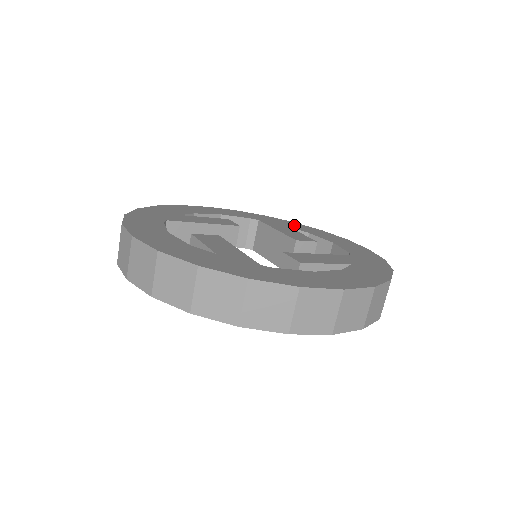
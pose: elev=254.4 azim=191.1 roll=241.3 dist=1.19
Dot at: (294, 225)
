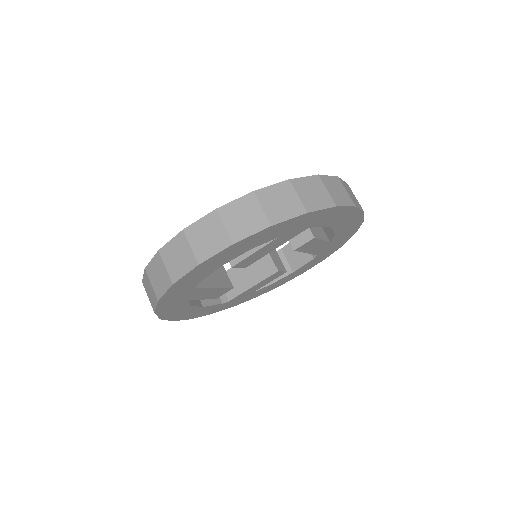
Dot at: occluded
